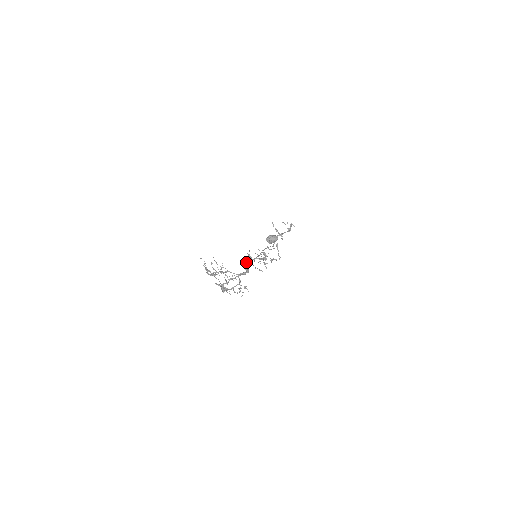
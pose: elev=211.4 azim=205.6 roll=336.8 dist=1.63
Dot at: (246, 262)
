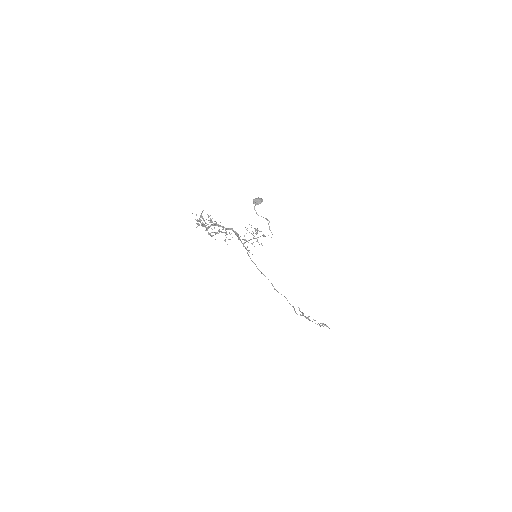
Dot at: (240, 240)
